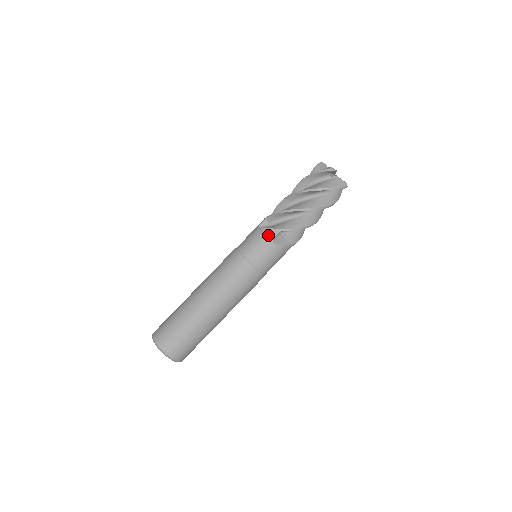
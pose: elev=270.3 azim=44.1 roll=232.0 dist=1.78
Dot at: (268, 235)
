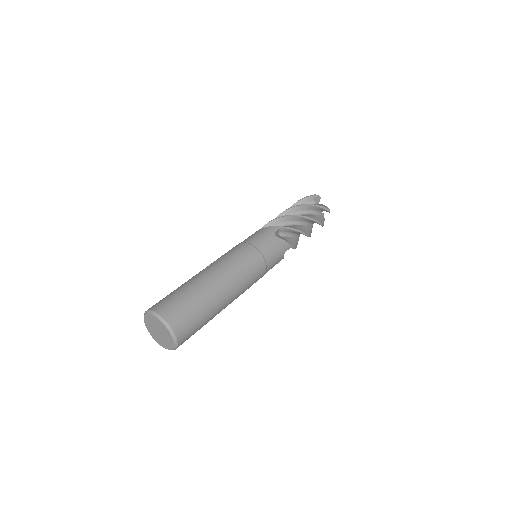
Dot at: (270, 230)
